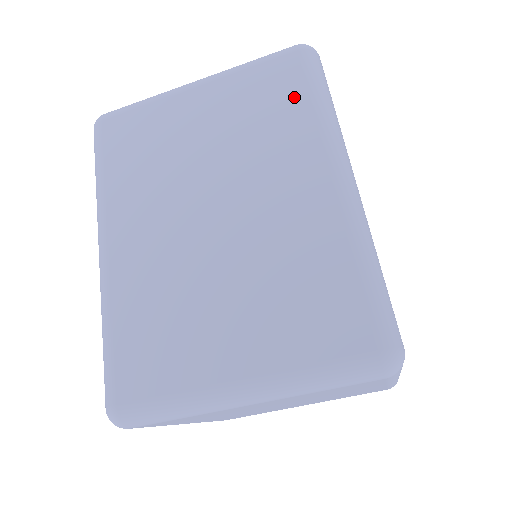
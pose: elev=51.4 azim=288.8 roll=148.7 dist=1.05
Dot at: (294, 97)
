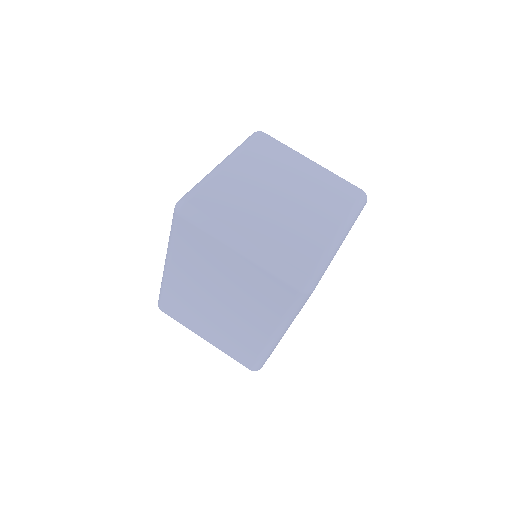
Dot at: occluded
